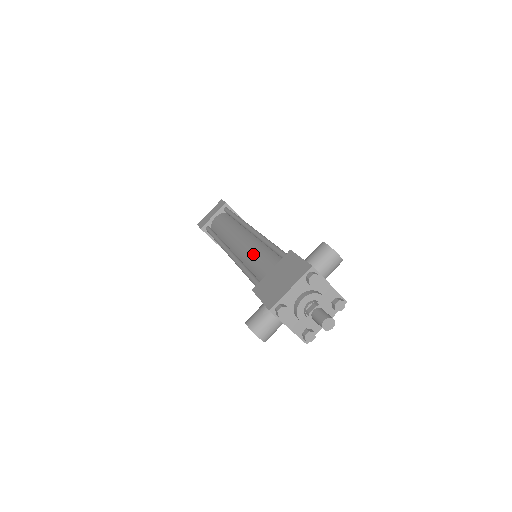
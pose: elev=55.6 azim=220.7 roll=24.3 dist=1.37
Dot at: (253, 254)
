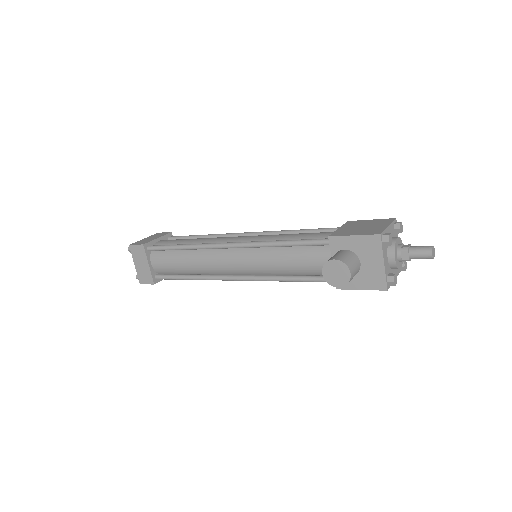
Dot at: (284, 235)
